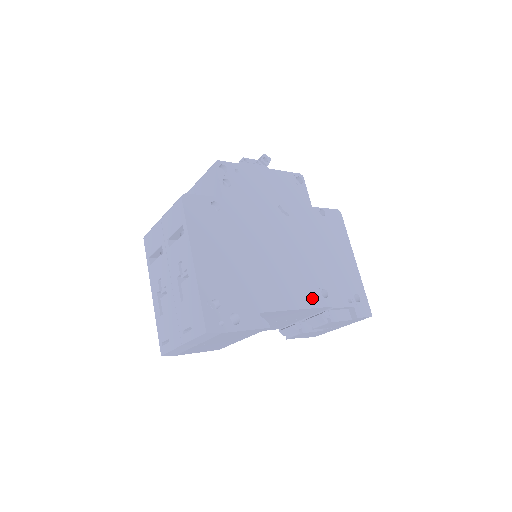
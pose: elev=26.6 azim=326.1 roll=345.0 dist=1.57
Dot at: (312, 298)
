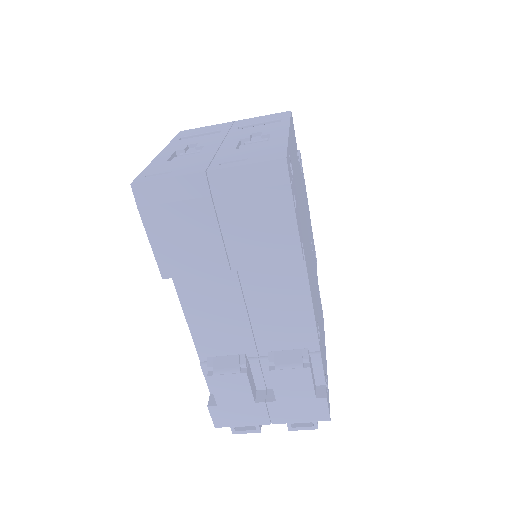
Dot at: occluded
